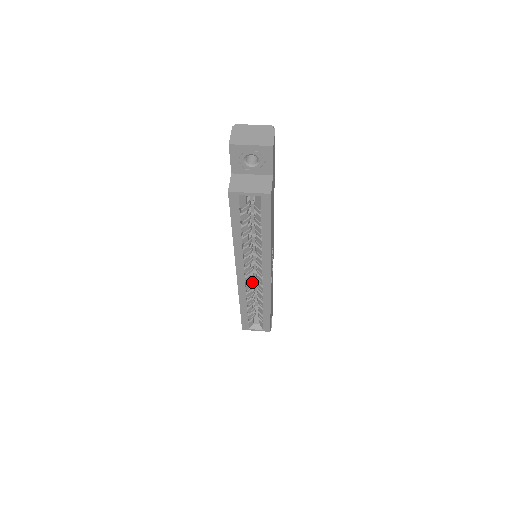
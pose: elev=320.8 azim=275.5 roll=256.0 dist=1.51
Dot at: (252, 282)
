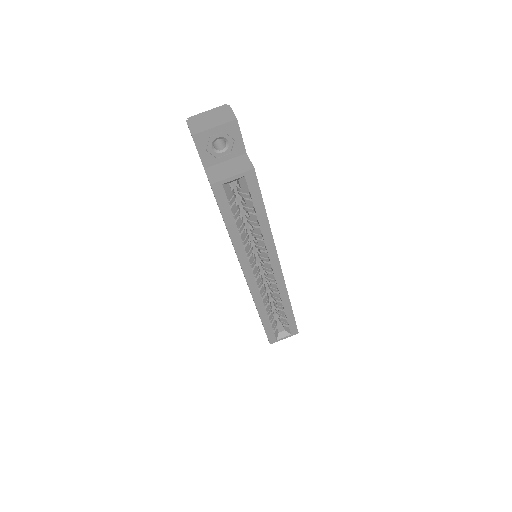
Dot at: (263, 285)
